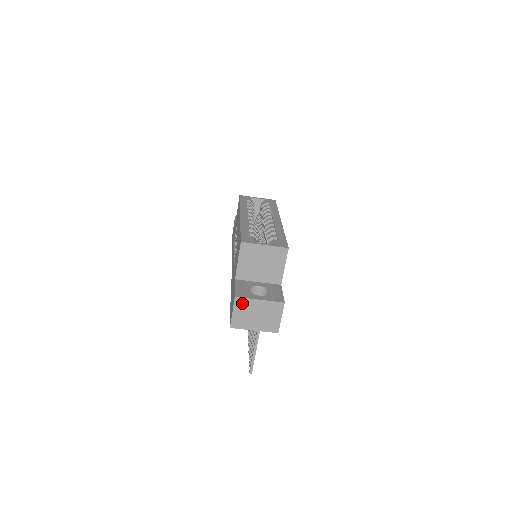
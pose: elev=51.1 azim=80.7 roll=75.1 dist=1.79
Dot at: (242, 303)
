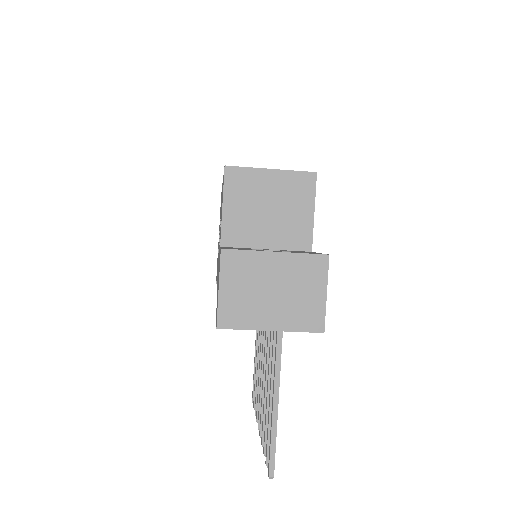
Dot at: (238, 263)
